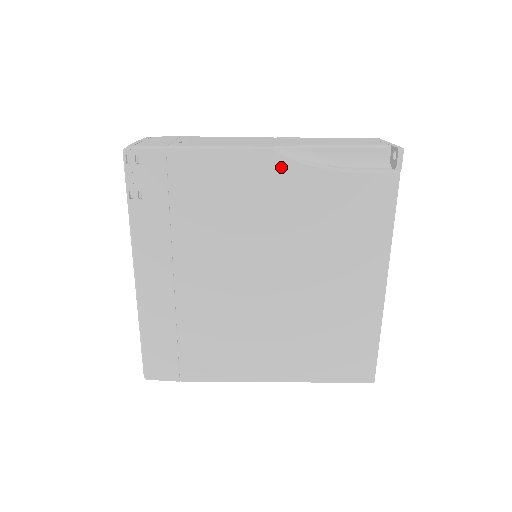
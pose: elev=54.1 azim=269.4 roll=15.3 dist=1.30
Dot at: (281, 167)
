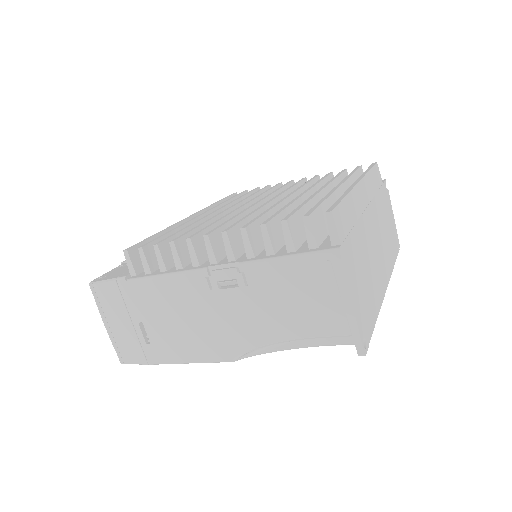
Dot at: occluded
